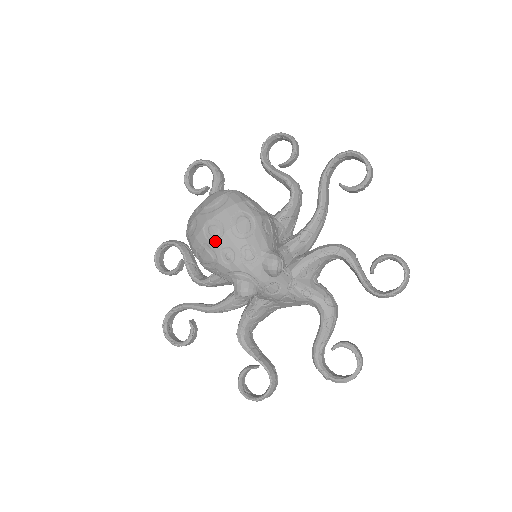
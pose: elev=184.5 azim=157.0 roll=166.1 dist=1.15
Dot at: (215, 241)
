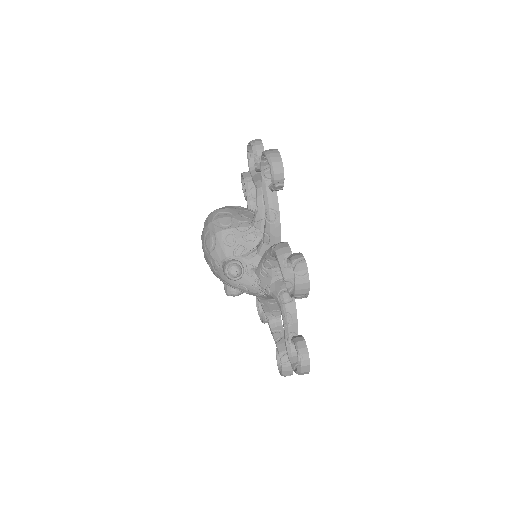
Dot at: (204, 256)
